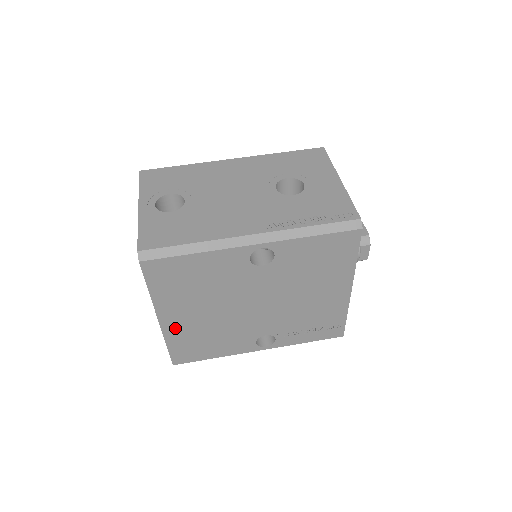
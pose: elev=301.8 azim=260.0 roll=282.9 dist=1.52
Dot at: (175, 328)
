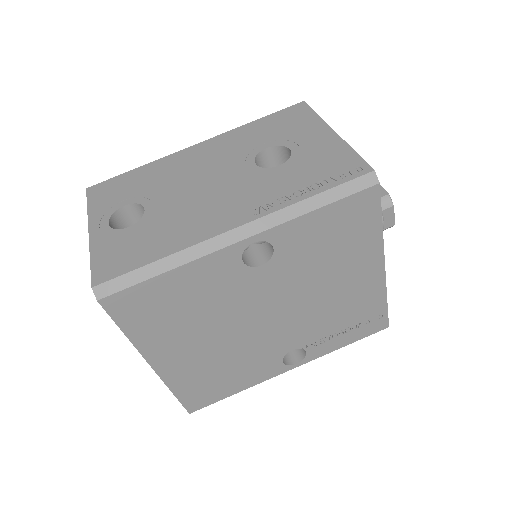
Dot at: (176, 370)
